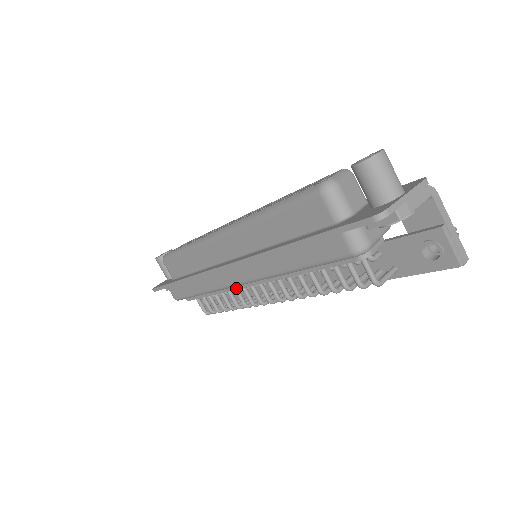
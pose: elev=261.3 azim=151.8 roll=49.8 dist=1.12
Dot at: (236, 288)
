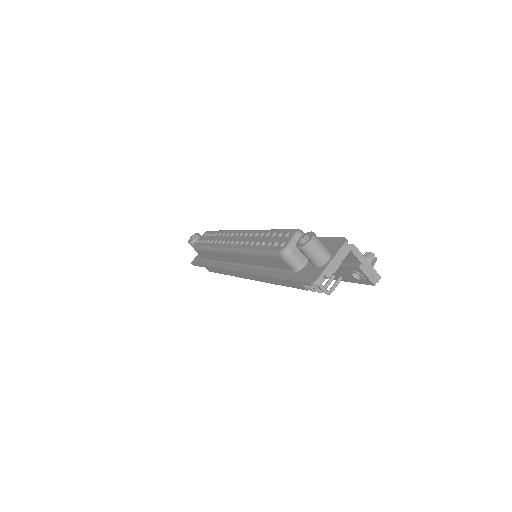
Dot at: occluded
